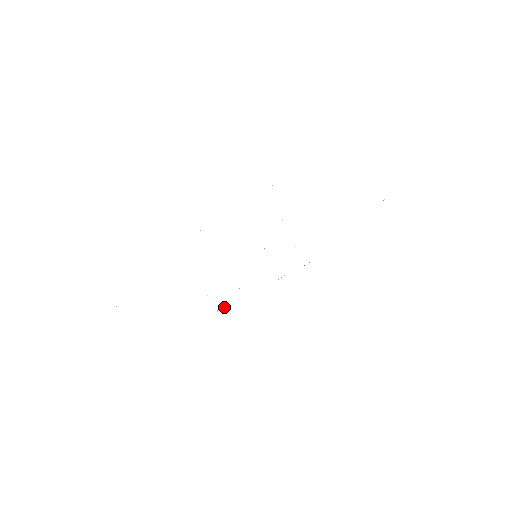
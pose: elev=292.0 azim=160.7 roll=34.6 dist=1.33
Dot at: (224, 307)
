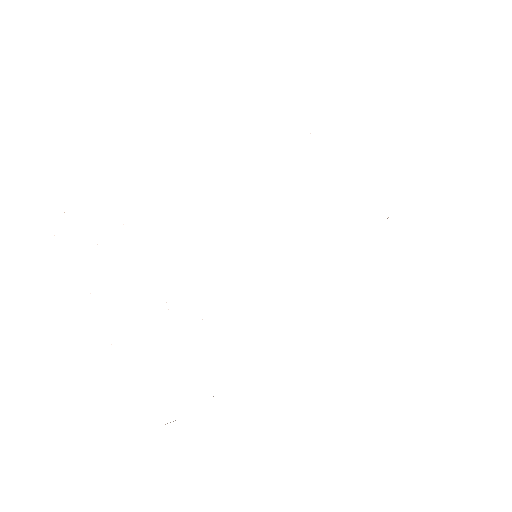
Dot at: occluded
